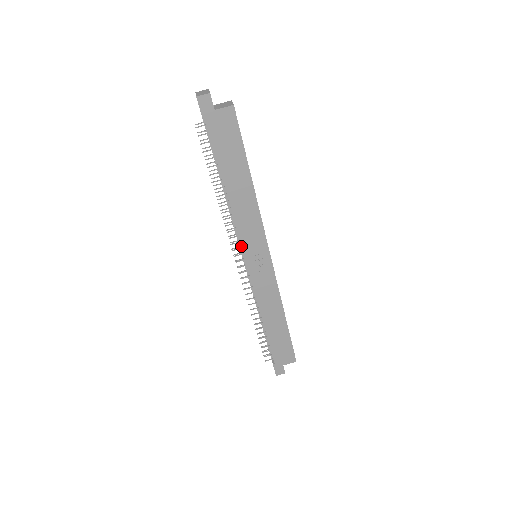
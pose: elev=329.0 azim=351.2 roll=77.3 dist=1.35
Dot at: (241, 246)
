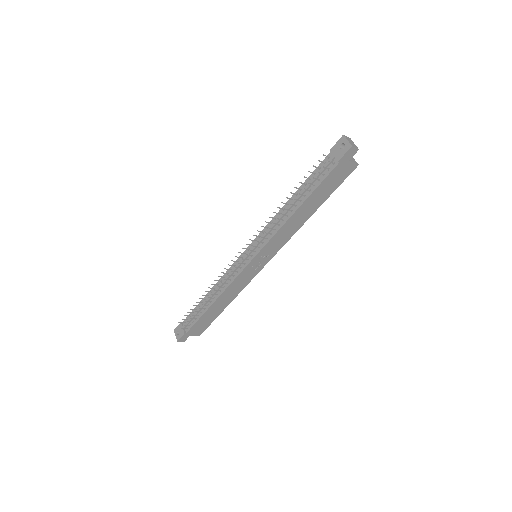
Dot at: (260, 247)
